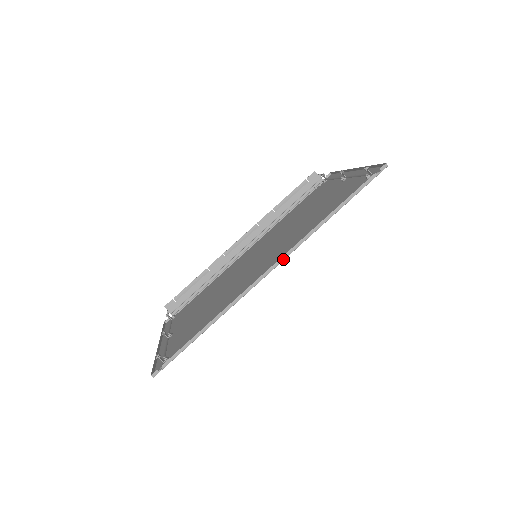
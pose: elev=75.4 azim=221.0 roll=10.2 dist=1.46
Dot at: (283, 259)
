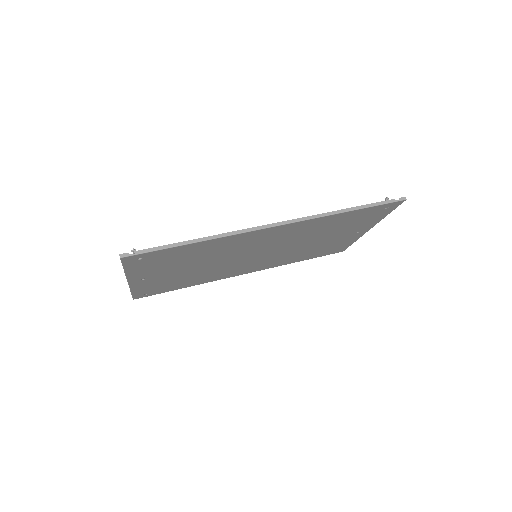
Dot at: (291, 222)
